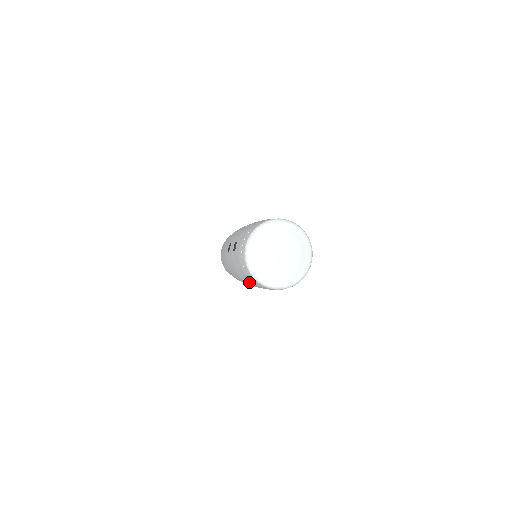
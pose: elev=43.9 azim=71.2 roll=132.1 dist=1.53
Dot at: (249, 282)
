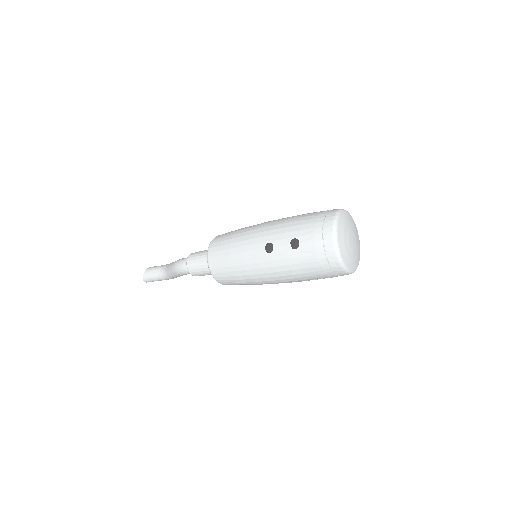
Dot at: (313, 275)
